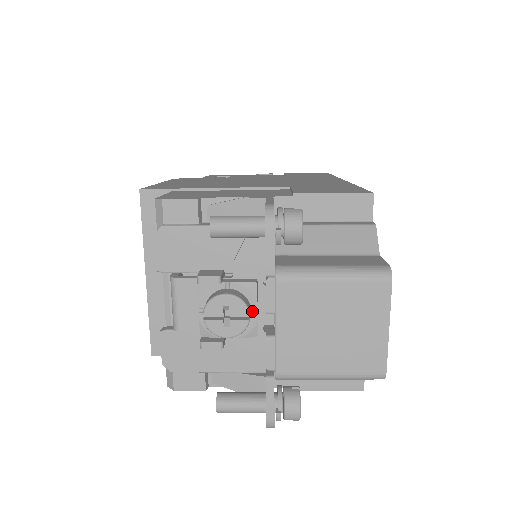
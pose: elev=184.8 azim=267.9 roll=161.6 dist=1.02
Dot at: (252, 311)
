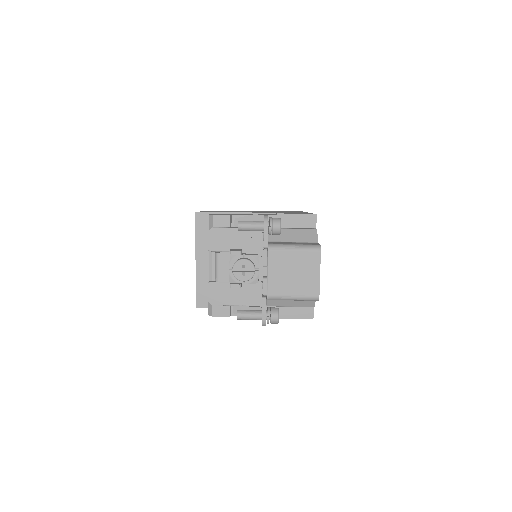
Dot at: (256, 270)
